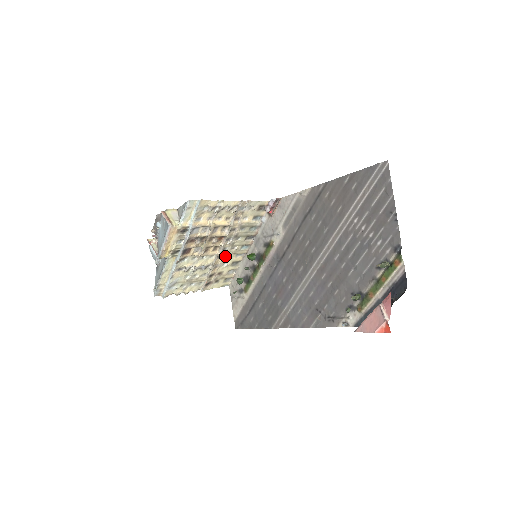
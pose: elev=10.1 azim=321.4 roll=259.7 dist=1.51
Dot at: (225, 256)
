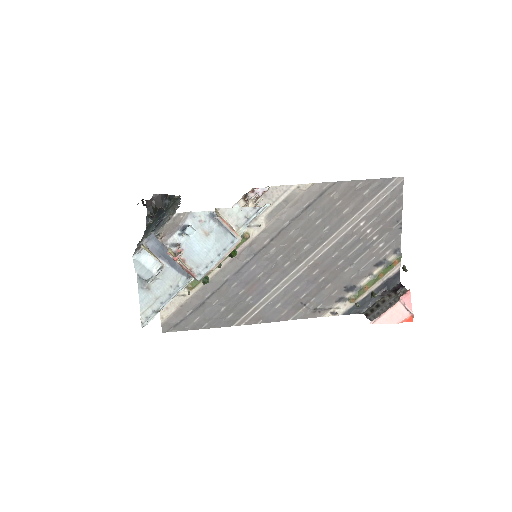
Dot at: occluded
